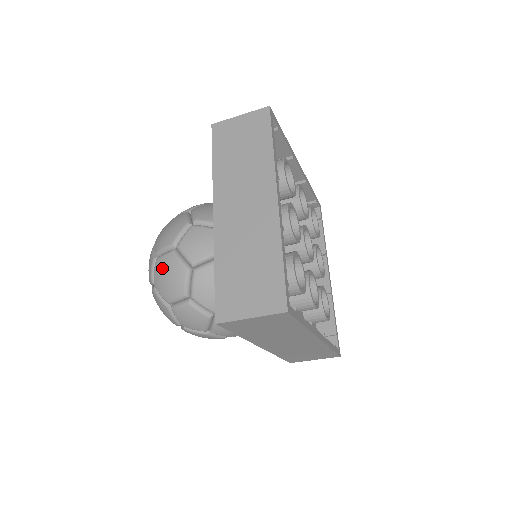
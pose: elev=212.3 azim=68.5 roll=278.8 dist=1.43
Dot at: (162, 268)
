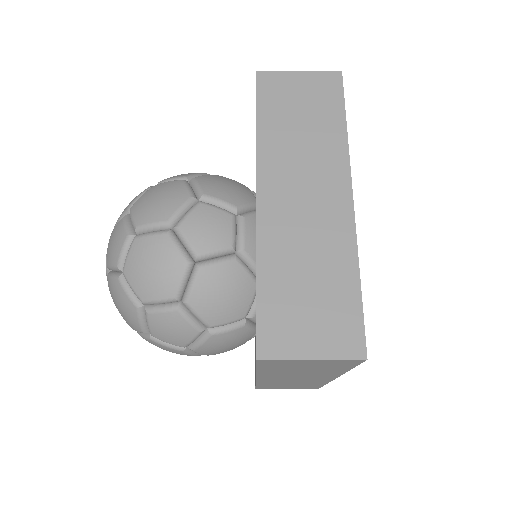
Dot at: (146, 252)
